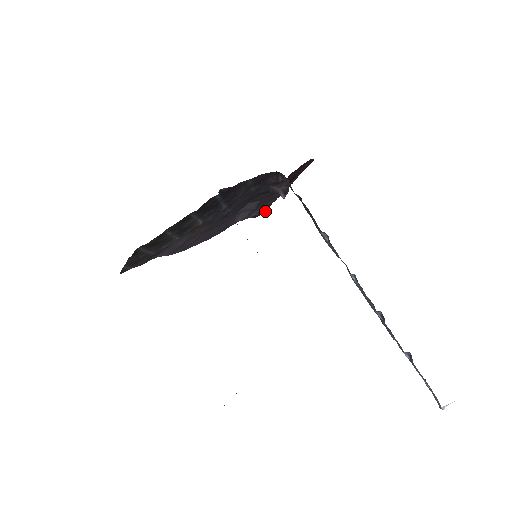
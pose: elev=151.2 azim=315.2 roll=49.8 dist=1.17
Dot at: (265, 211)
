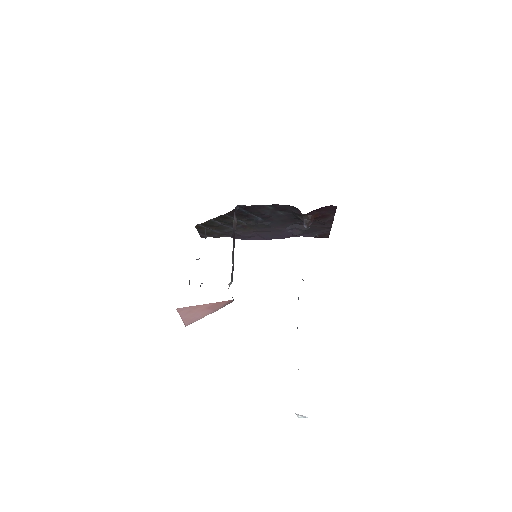
Dot at: (327, 236)
